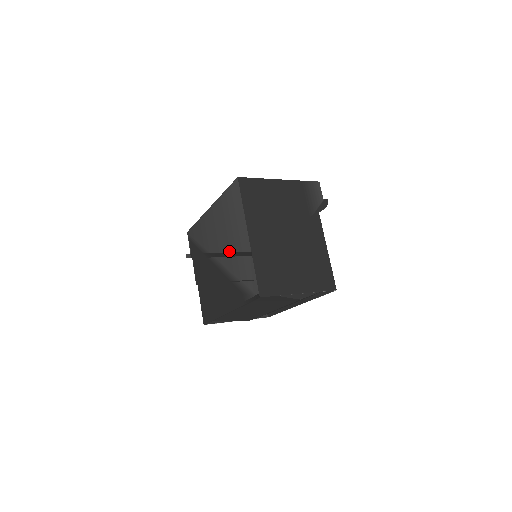
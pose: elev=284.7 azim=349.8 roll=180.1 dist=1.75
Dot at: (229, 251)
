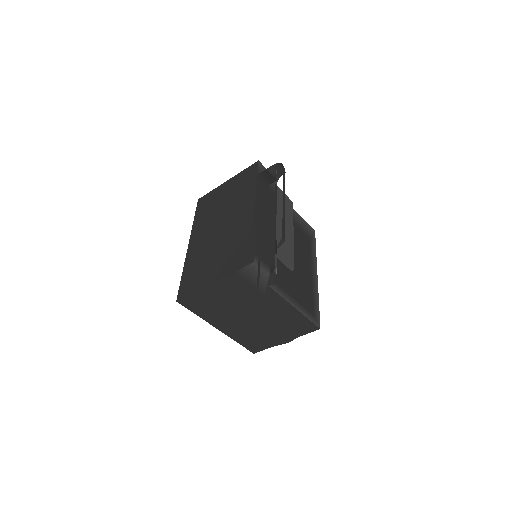
Dot at: occluded
